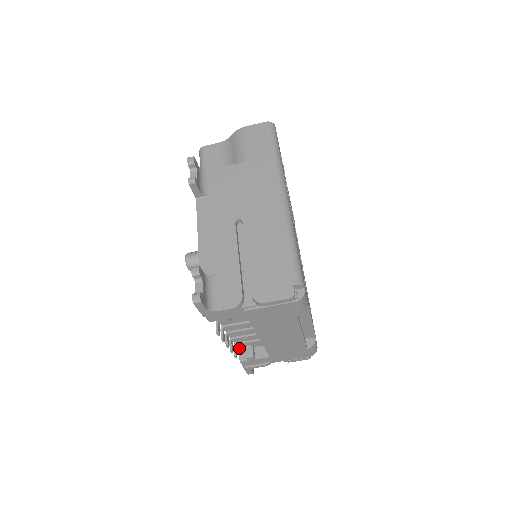
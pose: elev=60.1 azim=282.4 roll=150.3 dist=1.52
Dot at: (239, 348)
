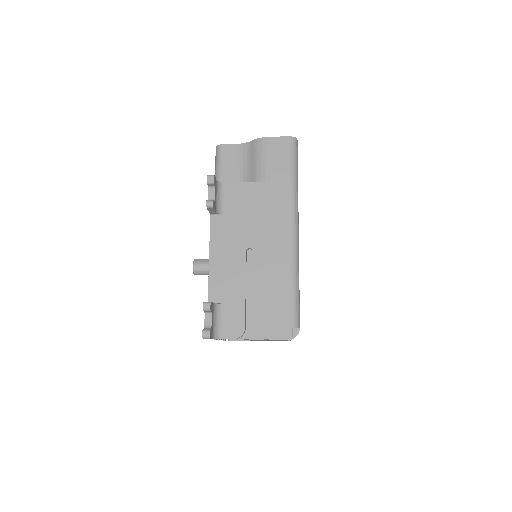
Dot at: occluded
